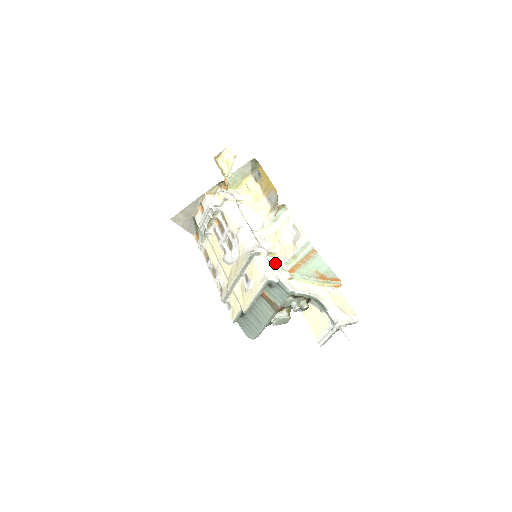
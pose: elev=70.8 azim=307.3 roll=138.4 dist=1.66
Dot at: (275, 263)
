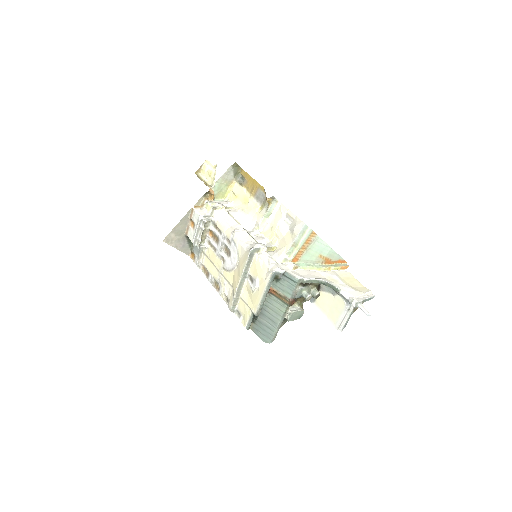
Dot at: (277, 256)
